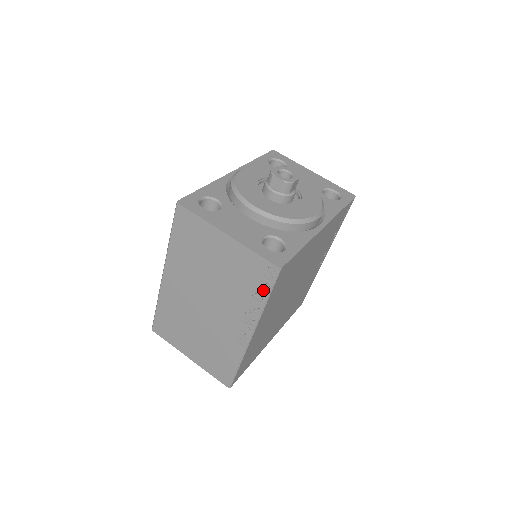
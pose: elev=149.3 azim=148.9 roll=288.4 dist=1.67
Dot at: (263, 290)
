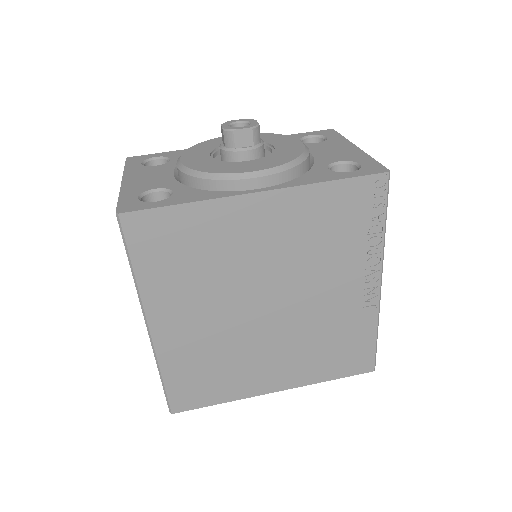
Dot at: occluded
